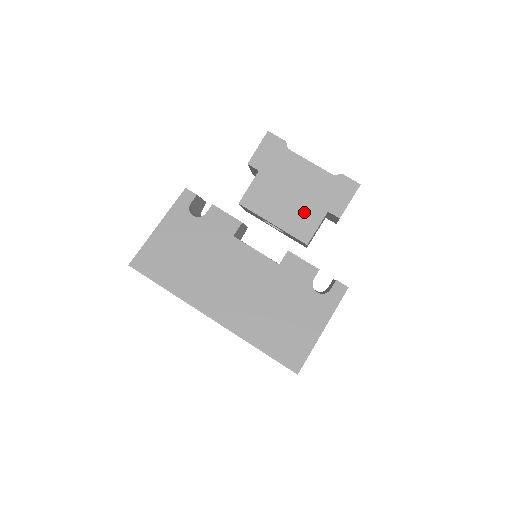
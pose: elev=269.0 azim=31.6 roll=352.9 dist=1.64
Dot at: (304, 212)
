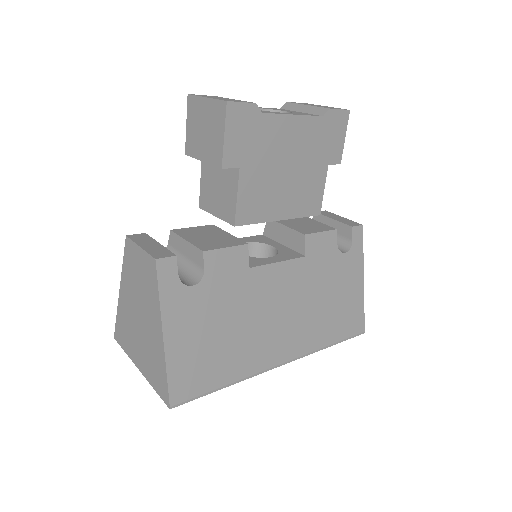
Dot at: (307, 183)
